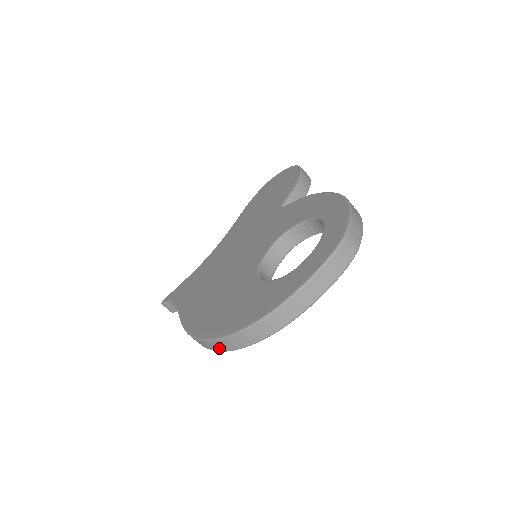
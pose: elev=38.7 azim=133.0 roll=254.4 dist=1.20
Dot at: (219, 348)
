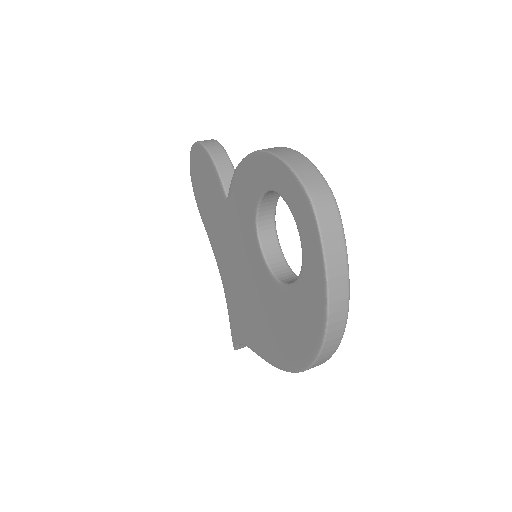
Dot at: (318, 365)
